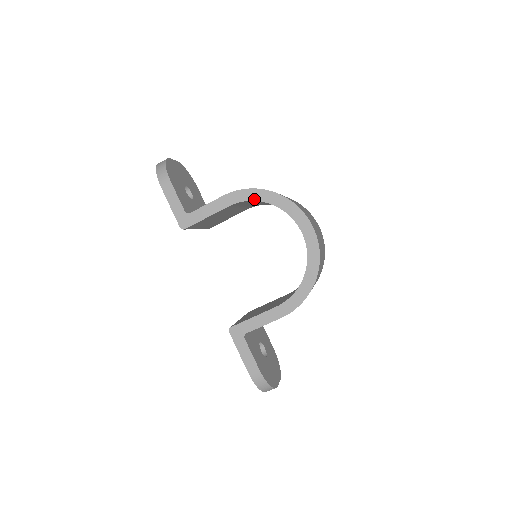
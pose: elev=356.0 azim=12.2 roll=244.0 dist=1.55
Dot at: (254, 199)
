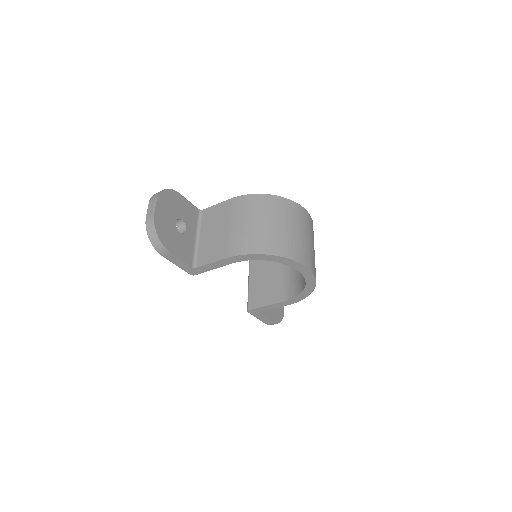
Dot at: (255, 259)
